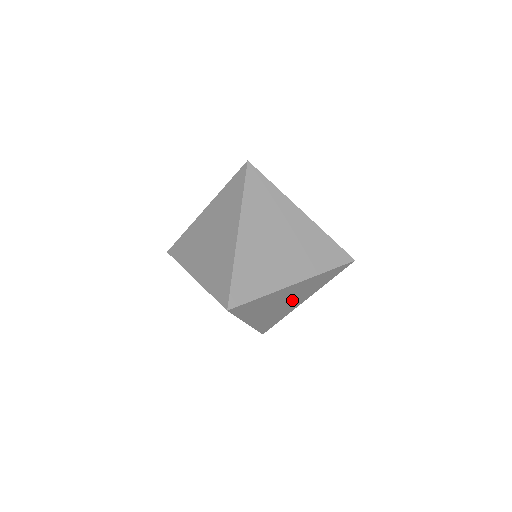
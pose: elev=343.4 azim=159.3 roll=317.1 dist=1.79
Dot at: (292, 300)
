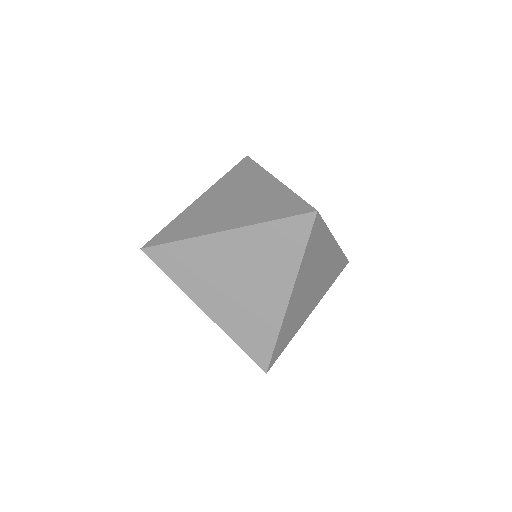
Dot at: (254, 283)
